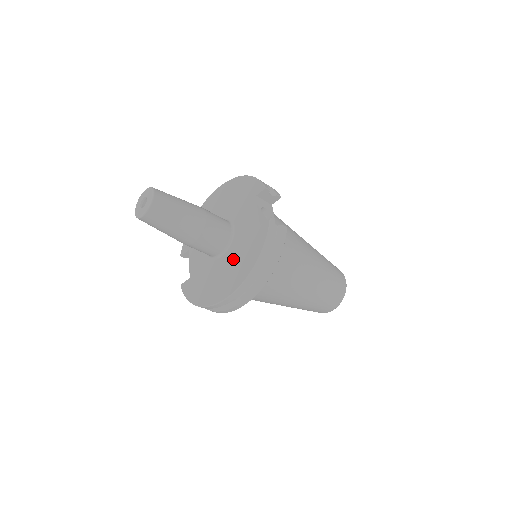
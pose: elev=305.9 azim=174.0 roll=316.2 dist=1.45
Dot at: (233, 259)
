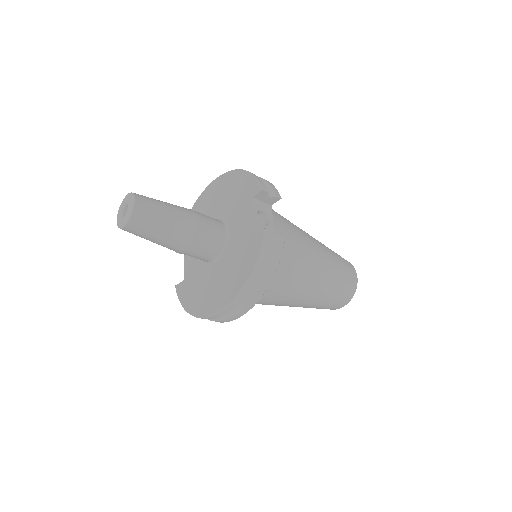
Dot at: (226, 269)
